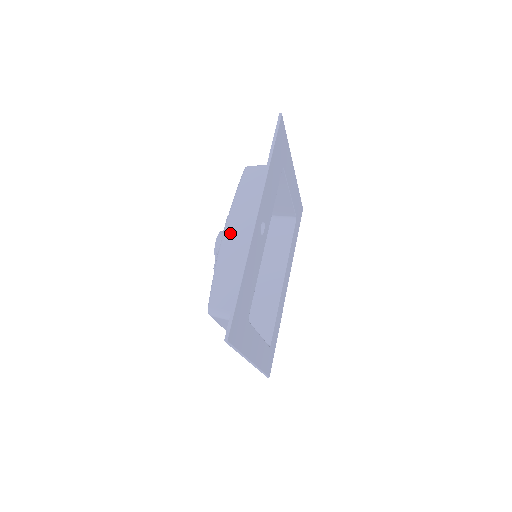
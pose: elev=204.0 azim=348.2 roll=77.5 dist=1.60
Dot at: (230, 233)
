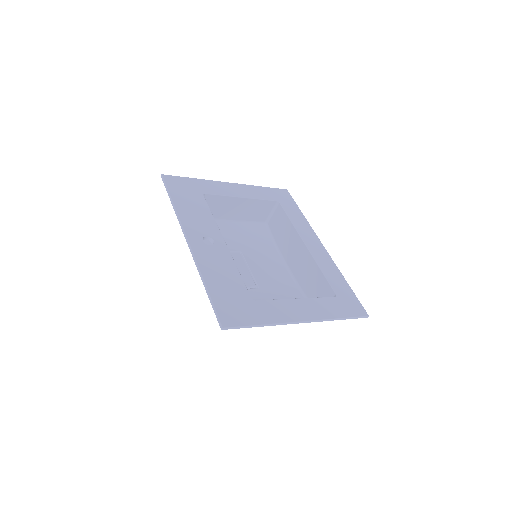
Dot at: occluded
